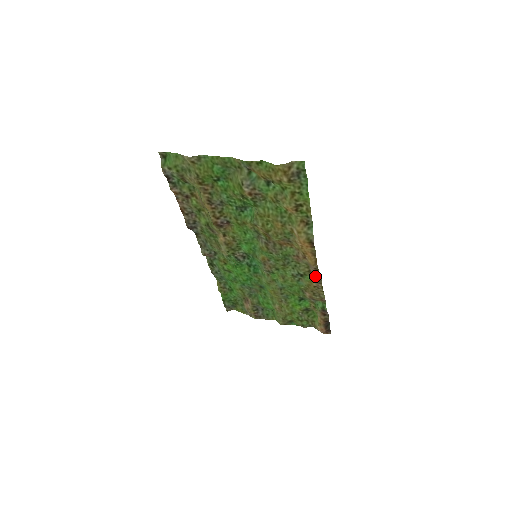
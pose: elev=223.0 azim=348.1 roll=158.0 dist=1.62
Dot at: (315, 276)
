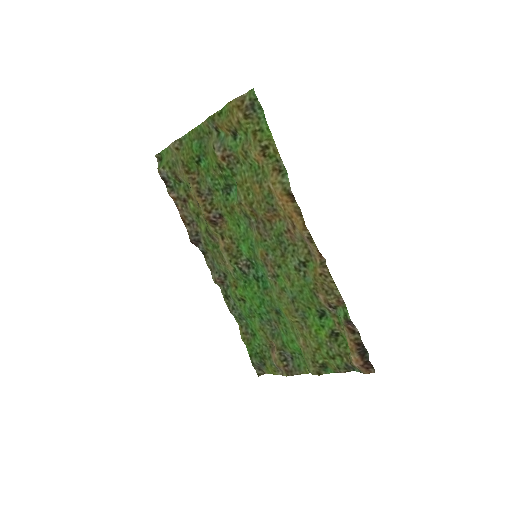
Dot at: (316, 257)
